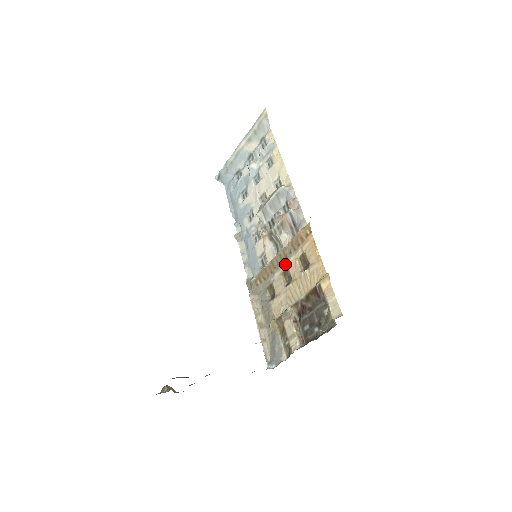
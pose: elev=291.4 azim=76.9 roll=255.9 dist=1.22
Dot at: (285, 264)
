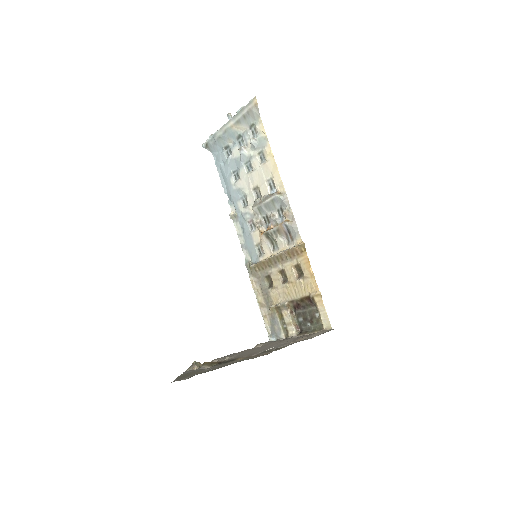
Dot at: (281, 265)
